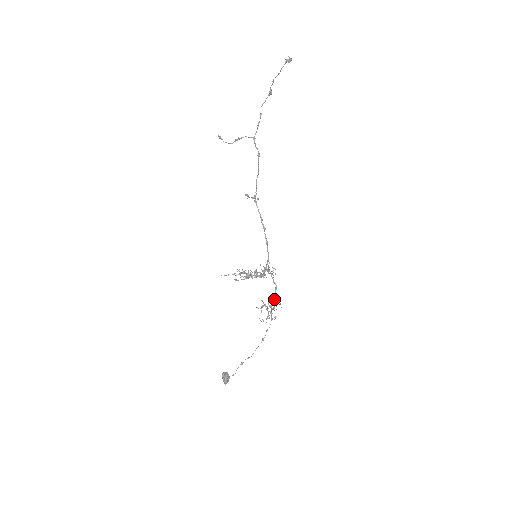
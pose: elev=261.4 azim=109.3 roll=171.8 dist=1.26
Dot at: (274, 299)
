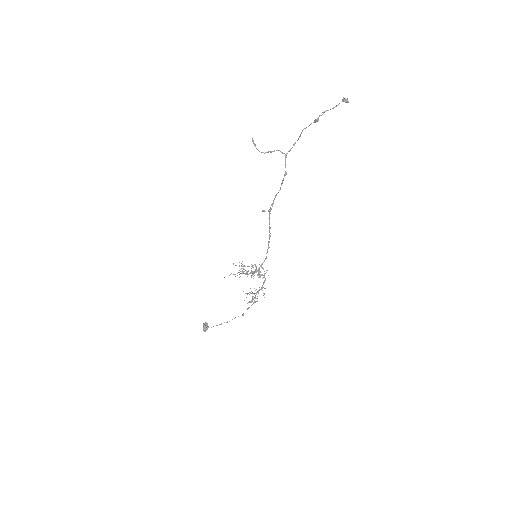
Dot at: (260, 289)
